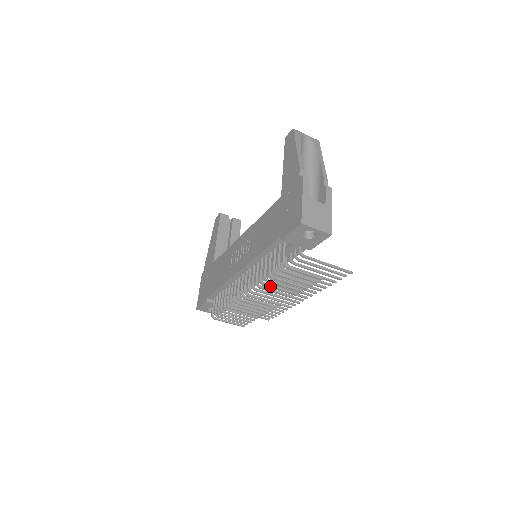
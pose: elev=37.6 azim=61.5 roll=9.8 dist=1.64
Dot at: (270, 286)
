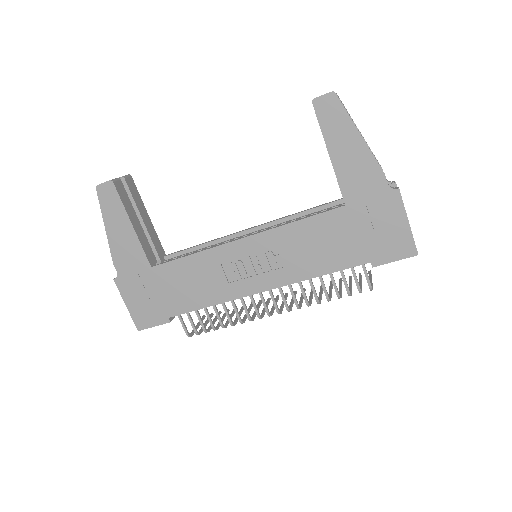
Dot at: occluded
